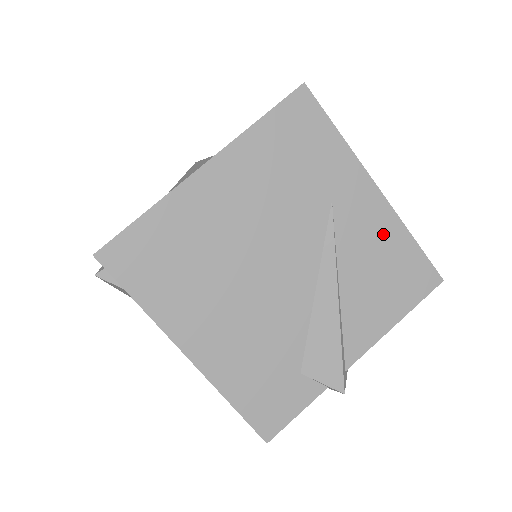
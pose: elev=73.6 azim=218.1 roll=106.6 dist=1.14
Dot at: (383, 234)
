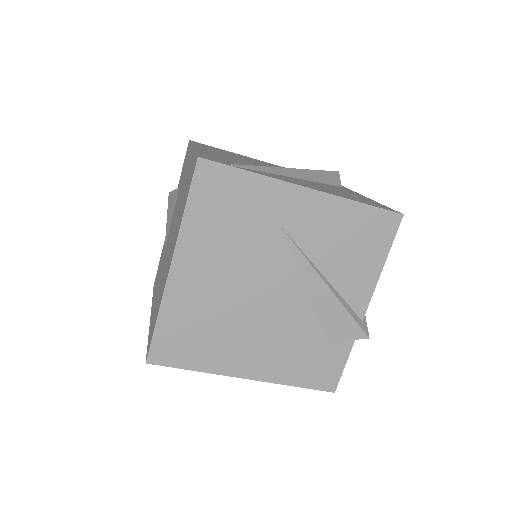
Dot at: (333, 217)
